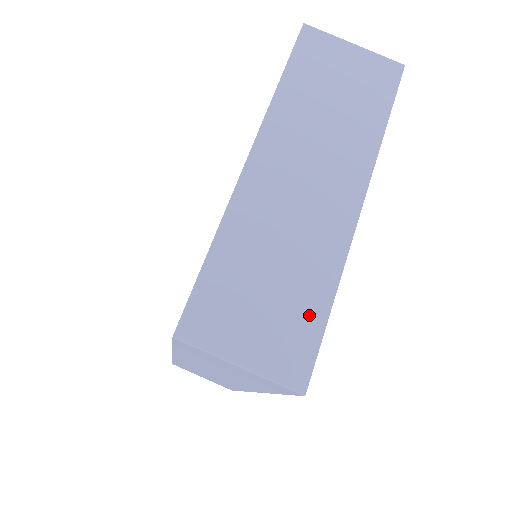
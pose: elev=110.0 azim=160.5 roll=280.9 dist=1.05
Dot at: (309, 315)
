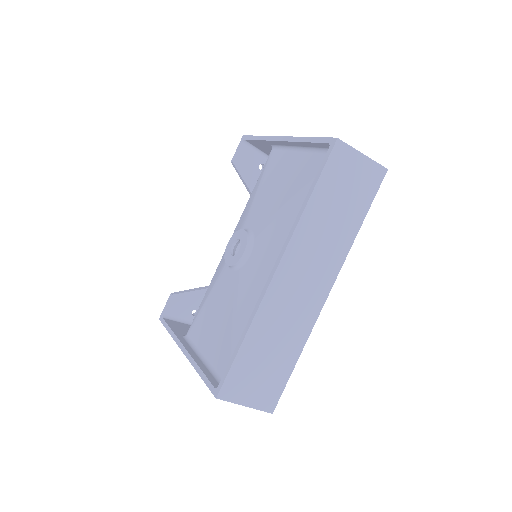
Dot at: occluded
